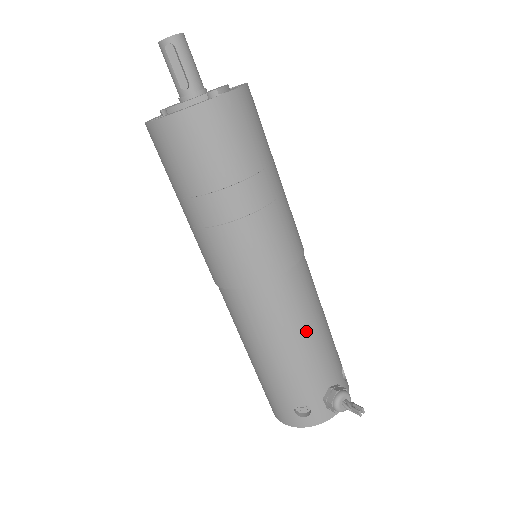
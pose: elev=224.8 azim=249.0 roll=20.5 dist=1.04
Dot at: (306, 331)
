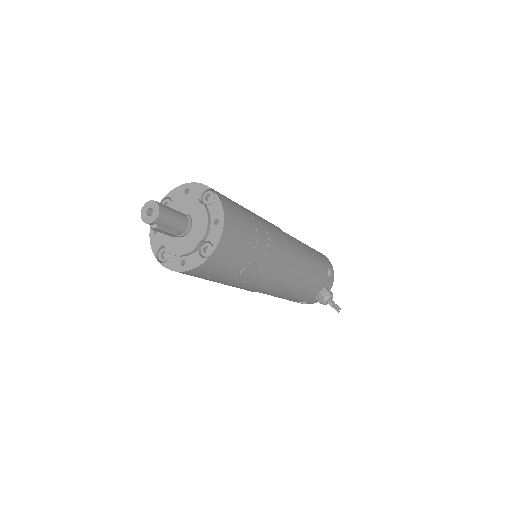
Dot at: (299, 288)
